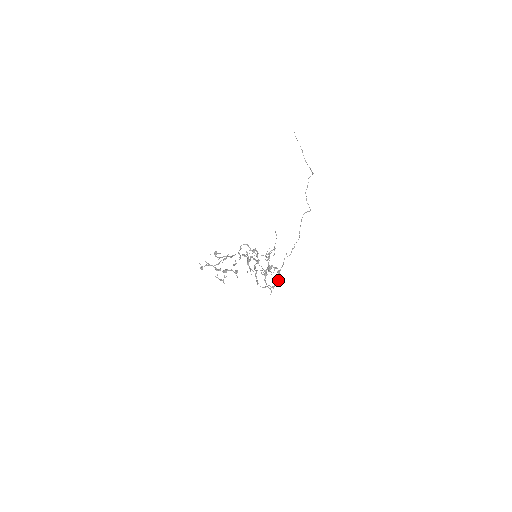
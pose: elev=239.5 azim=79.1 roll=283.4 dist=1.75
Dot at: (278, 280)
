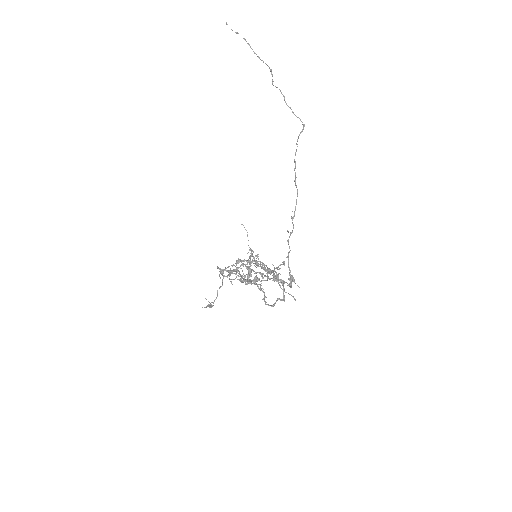
Dot at: (291, 279)
